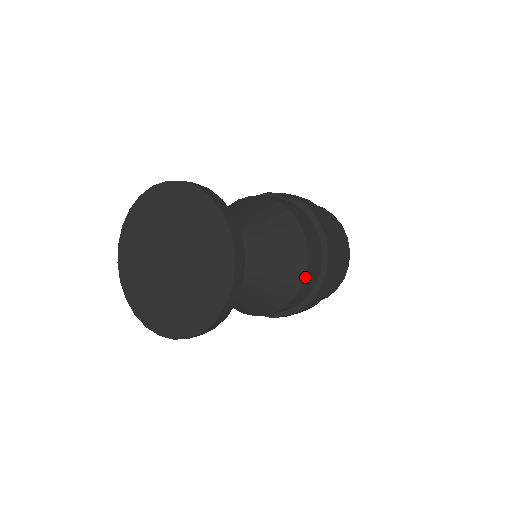
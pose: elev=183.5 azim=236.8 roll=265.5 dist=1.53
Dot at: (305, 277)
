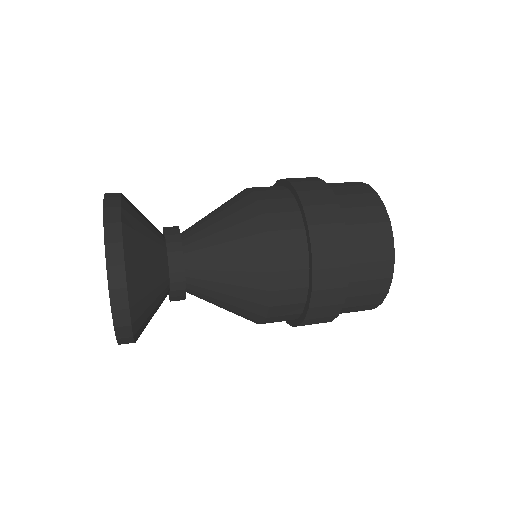
Dot at: (270, 311)
